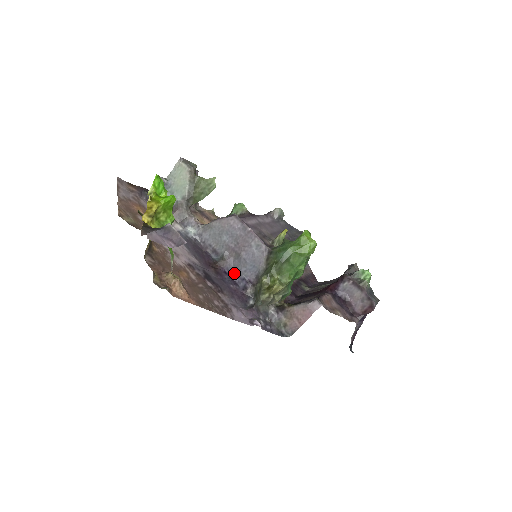
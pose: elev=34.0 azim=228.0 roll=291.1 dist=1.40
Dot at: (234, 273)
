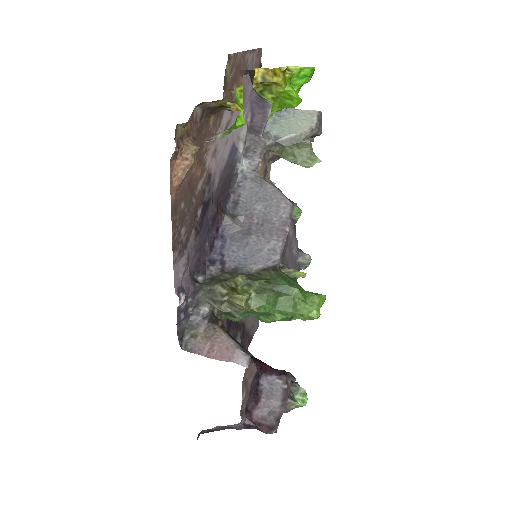
Dot at: (223, 240)
